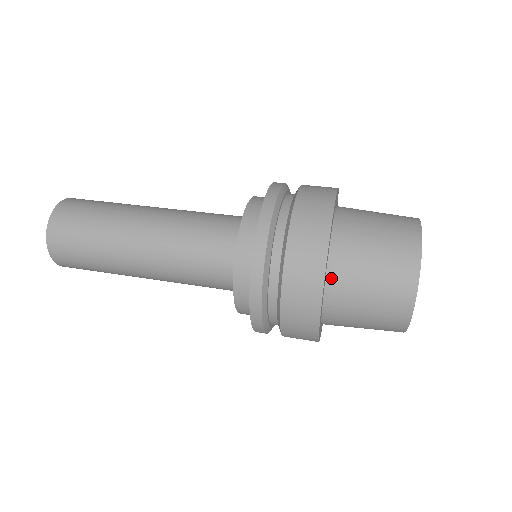
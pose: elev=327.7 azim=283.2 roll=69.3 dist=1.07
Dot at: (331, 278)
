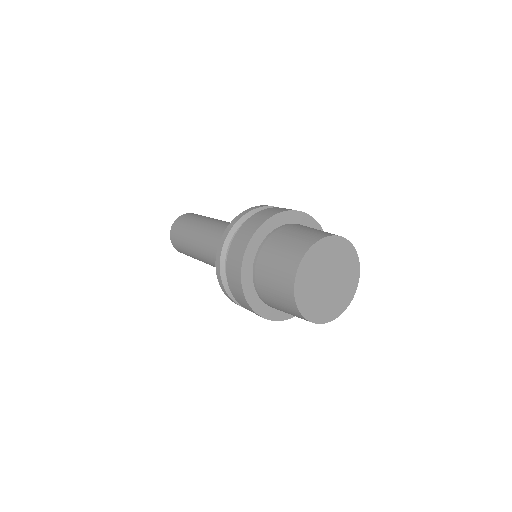
Dot at: (255, 282)
